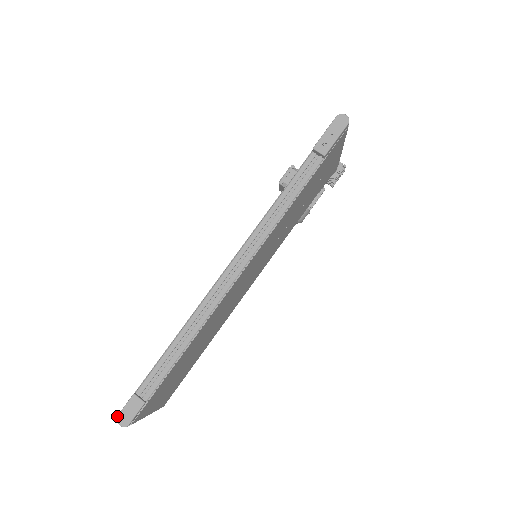
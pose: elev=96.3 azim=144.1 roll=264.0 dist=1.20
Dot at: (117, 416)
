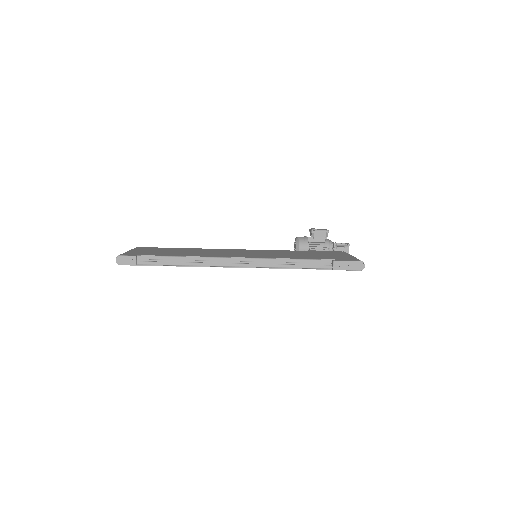
Dot at: (119, 255)
